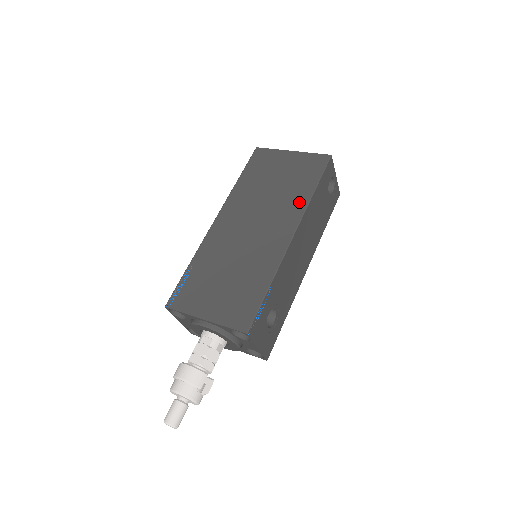
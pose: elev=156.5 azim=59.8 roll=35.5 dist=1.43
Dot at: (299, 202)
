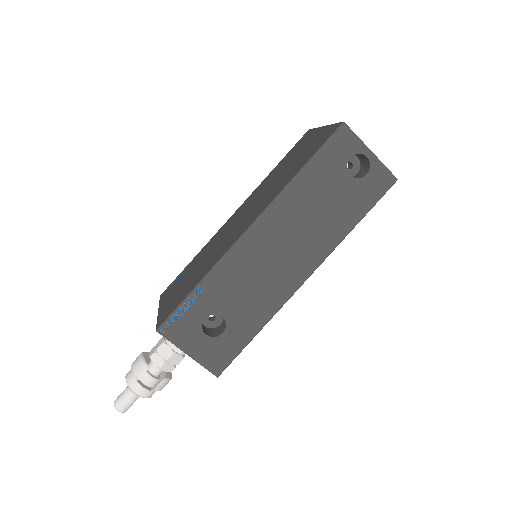
Dot at: (280, 188)
